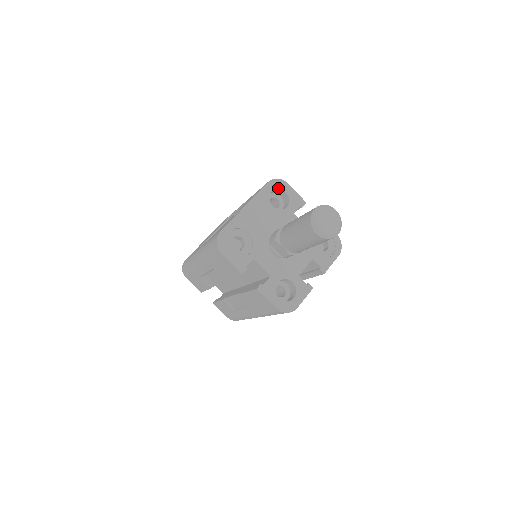
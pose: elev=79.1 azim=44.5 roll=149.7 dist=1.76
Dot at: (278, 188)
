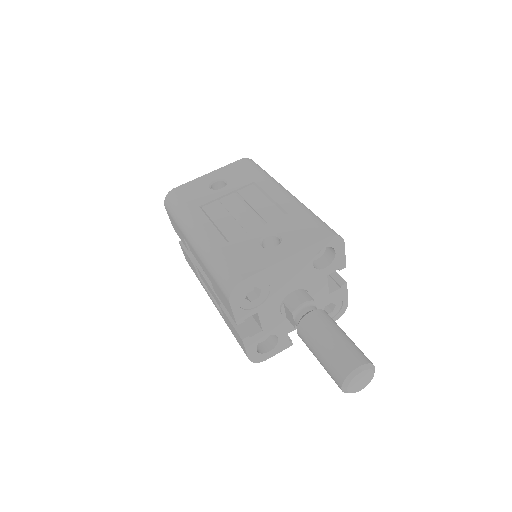
Dot at: (332, 246)
